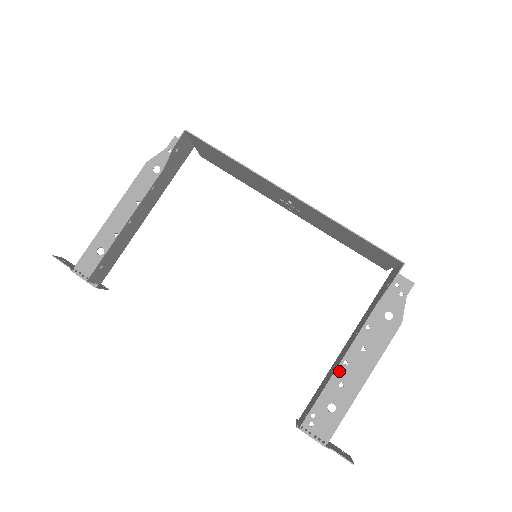
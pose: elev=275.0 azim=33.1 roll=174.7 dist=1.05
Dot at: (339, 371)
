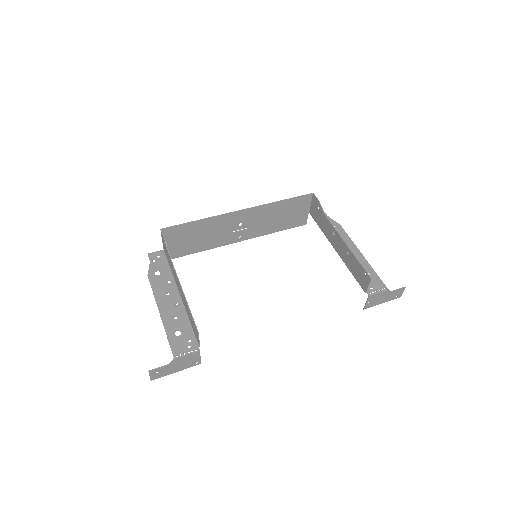
Dot at: occluded
